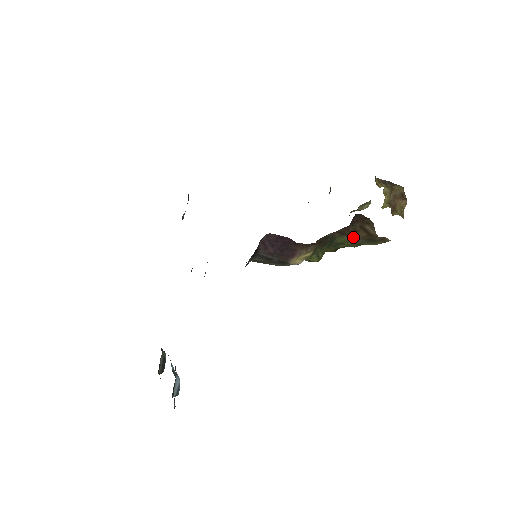
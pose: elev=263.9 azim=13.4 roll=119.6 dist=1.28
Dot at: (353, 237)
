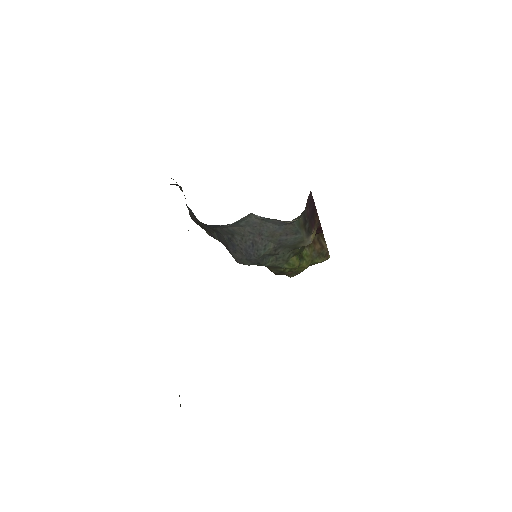
Dot at: (312, 250)
